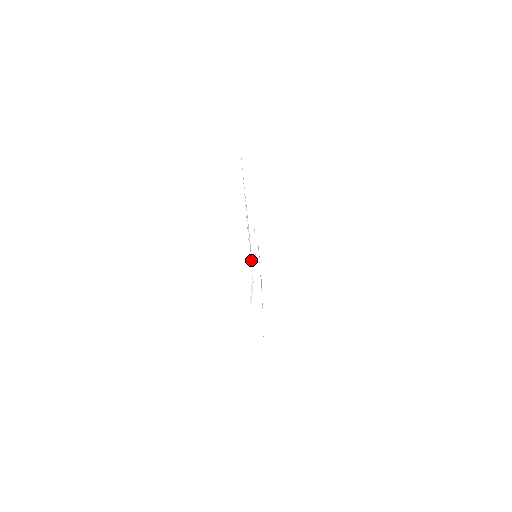
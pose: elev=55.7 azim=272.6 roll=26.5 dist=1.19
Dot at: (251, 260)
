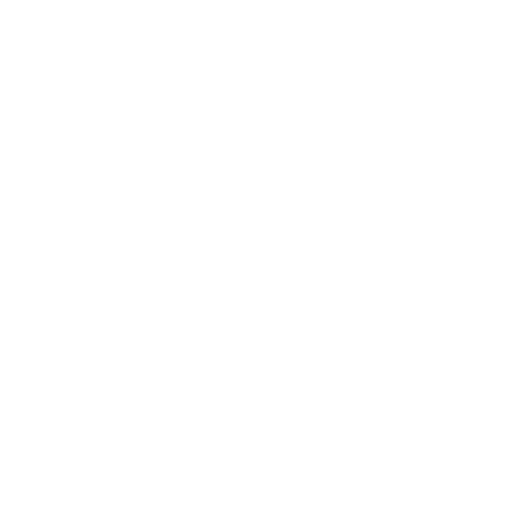
Dot at: occluded
